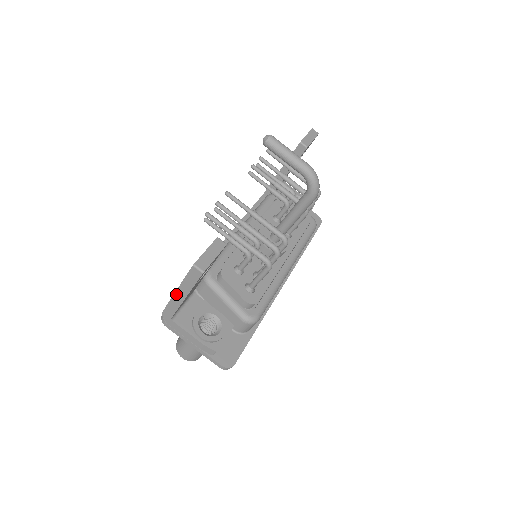
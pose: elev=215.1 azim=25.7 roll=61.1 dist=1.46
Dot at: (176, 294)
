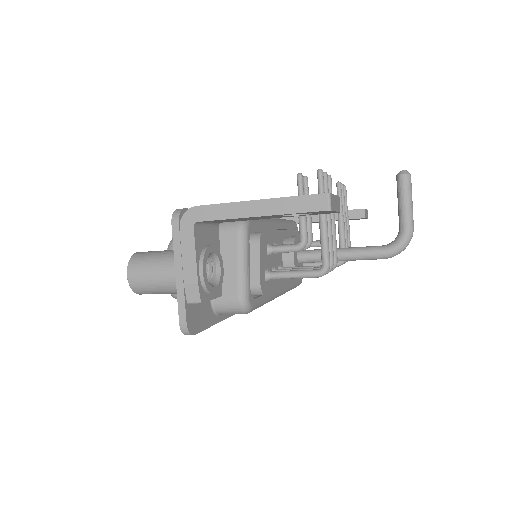
Dot at: (251, 203)
